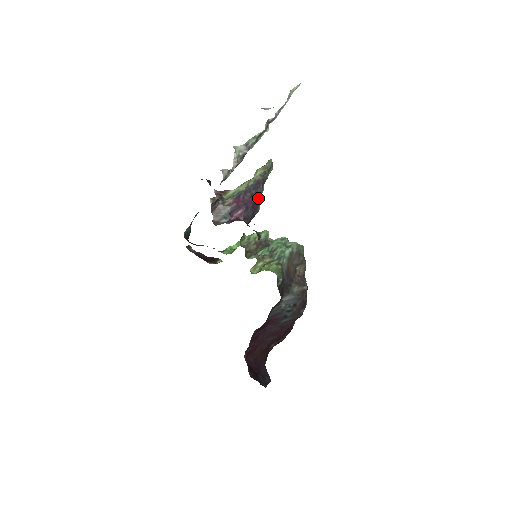
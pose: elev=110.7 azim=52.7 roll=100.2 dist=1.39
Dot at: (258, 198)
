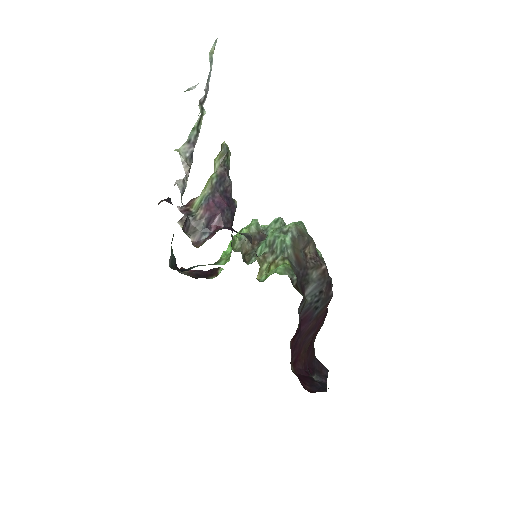
Dot at: (229, 193)
